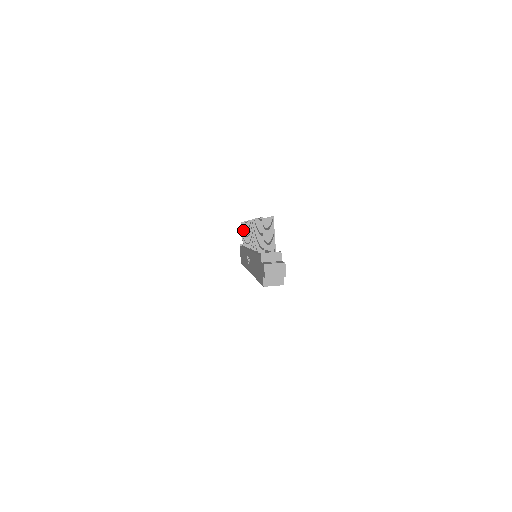
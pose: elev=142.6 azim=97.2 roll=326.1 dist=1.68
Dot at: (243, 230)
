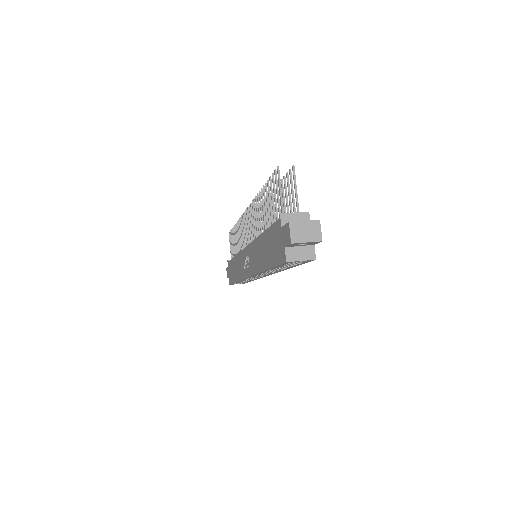
Dot at: occluded
